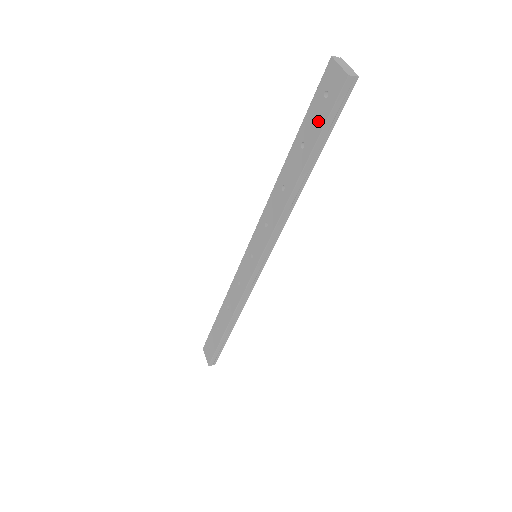
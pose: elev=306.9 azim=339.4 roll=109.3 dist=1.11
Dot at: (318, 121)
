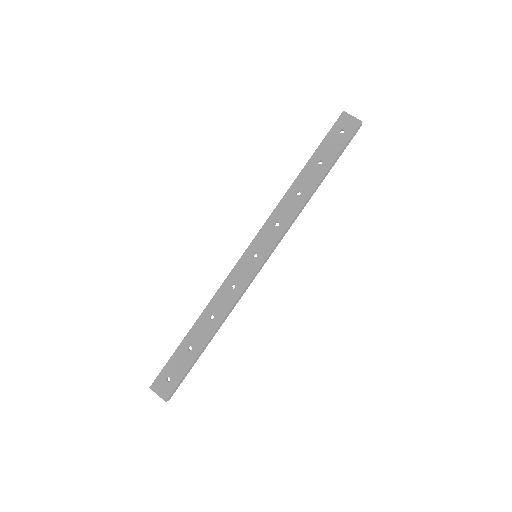
Dot at: (336, 147)
